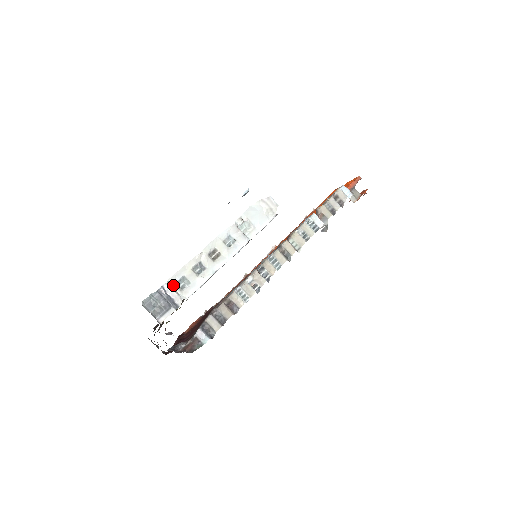
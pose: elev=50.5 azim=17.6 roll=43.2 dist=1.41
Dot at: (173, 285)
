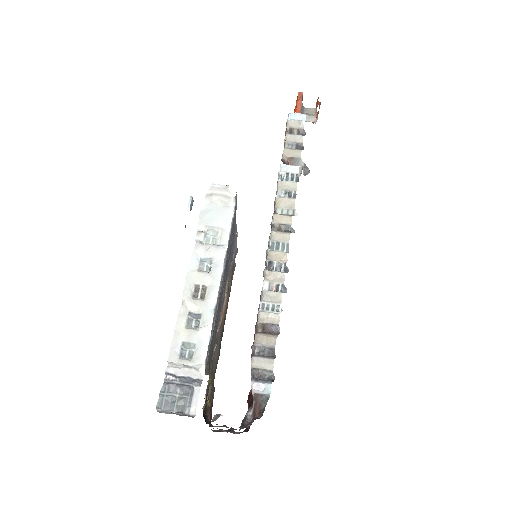
Dot at: (177, 362)
